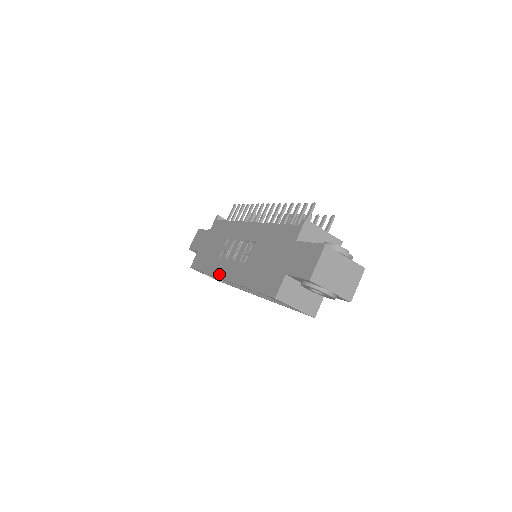
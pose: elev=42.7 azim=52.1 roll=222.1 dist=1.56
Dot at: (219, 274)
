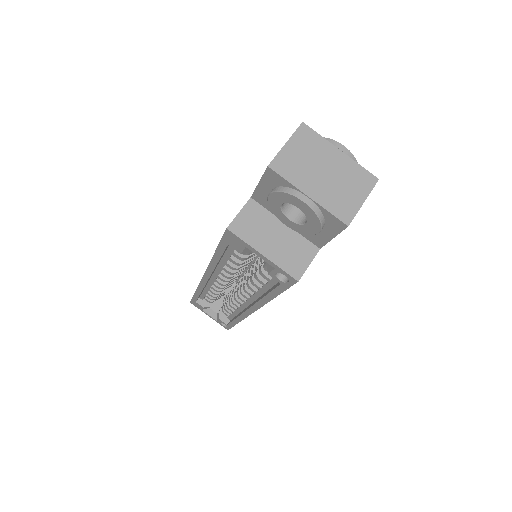
Dot at: occluded
